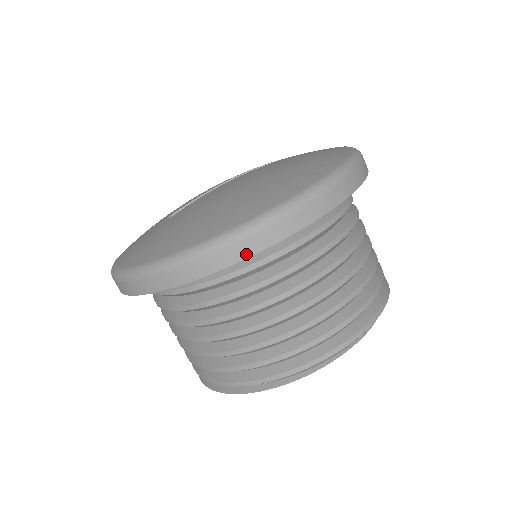
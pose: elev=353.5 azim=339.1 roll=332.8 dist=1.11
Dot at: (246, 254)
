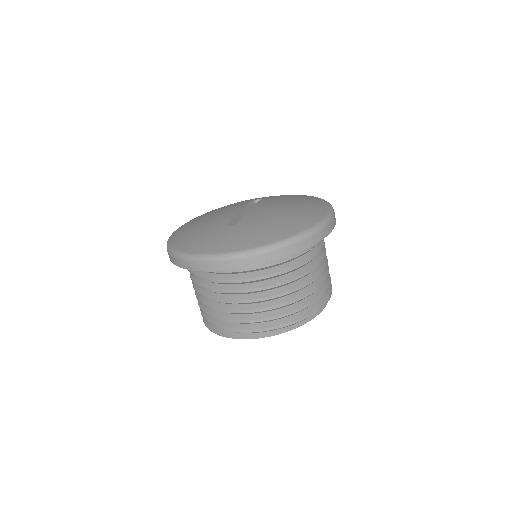
Dot at: (324, 236)
